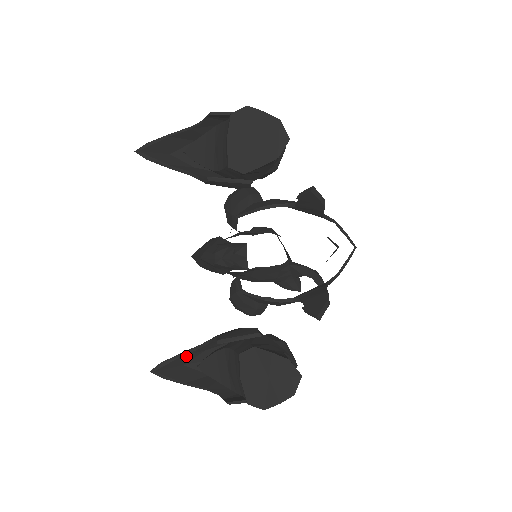
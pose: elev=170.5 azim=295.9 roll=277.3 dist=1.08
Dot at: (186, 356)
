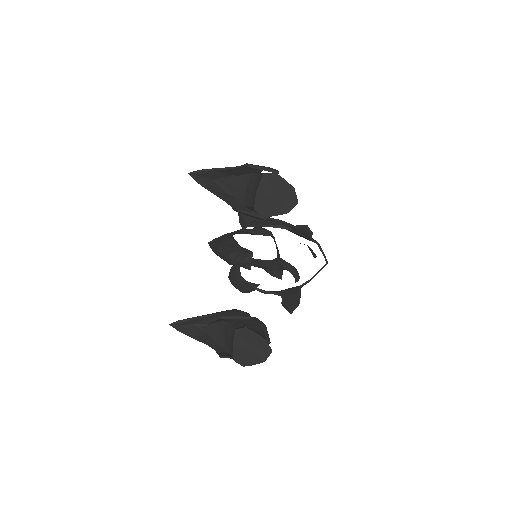
Dot at: (197, 320)
